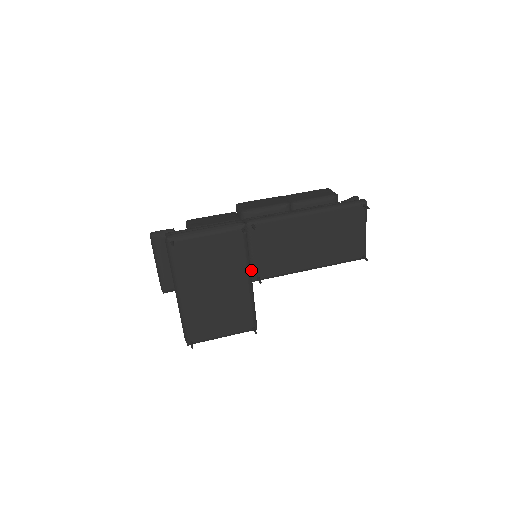
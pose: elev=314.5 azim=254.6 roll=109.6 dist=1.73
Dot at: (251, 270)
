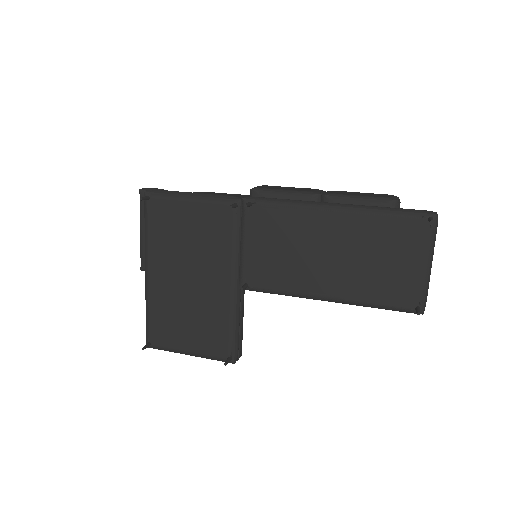
Dot at: (240, 270)
